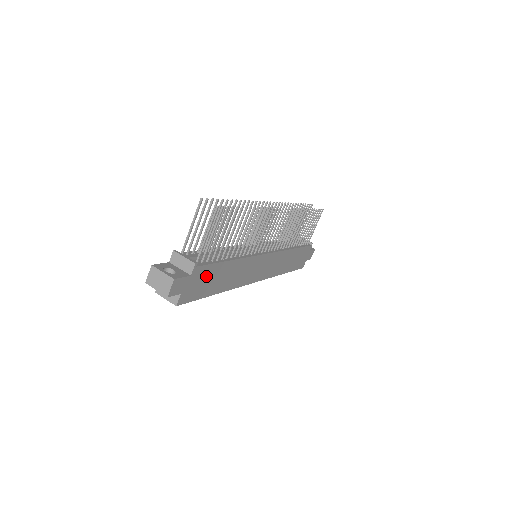
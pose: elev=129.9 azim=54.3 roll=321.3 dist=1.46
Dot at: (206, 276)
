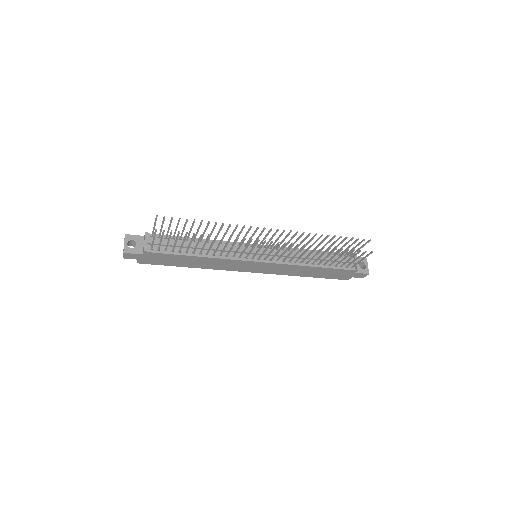
Dot at: (165, 257)
